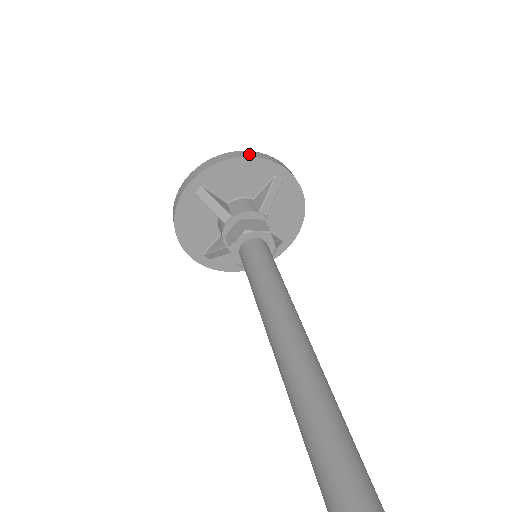
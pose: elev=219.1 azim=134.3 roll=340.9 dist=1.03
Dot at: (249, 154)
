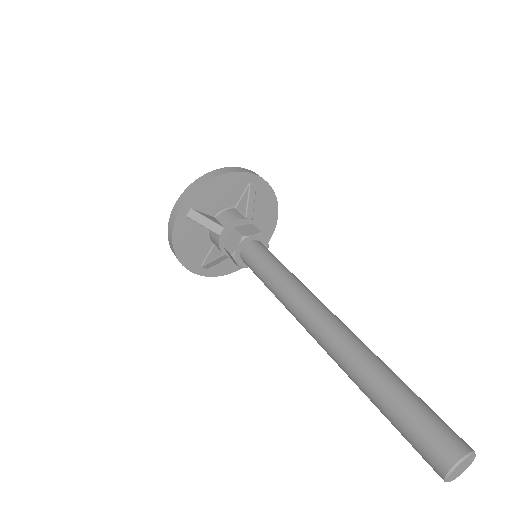
Dot at: (225, 171)
